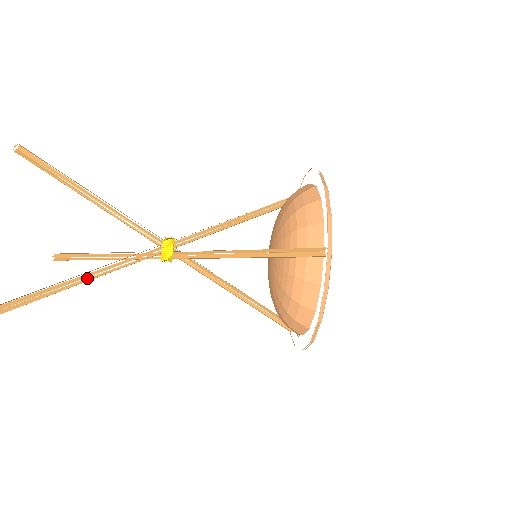
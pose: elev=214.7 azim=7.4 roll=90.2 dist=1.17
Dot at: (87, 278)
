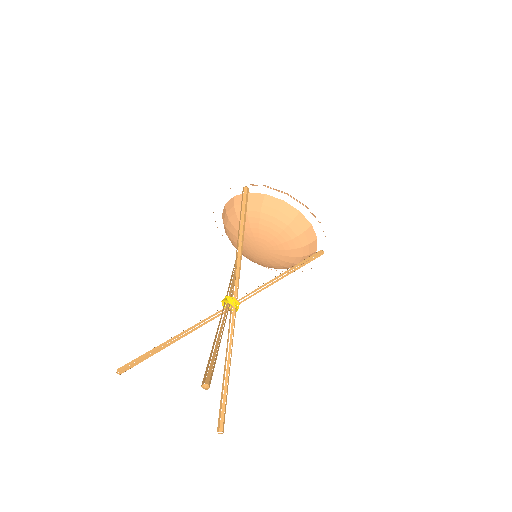
Dot at: (220, 340)
